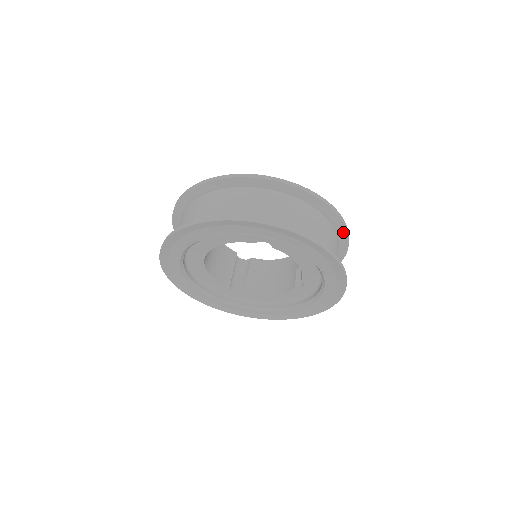
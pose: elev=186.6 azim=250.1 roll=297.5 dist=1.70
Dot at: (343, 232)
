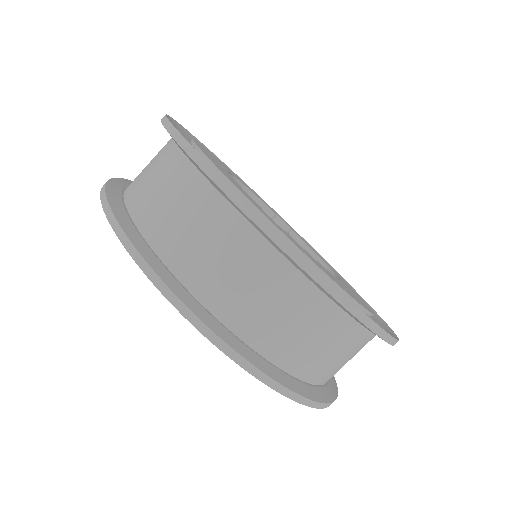
Dot at: occluded
